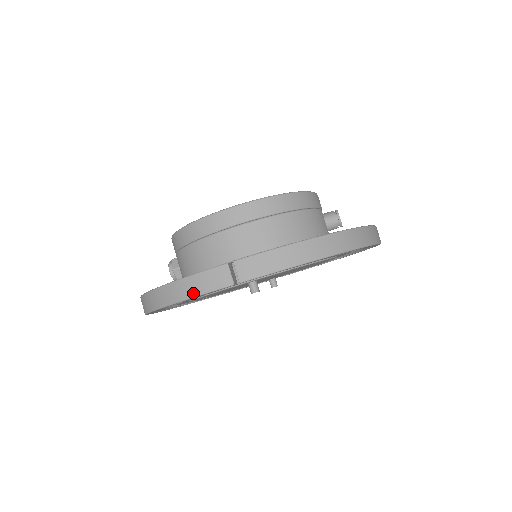
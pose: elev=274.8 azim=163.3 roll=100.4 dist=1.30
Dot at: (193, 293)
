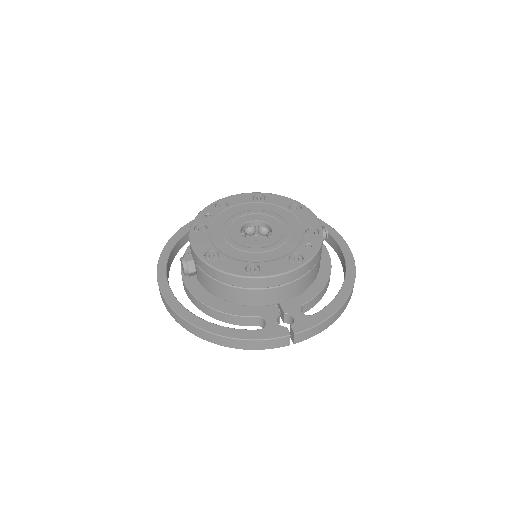
Dot at: (258, 348)
